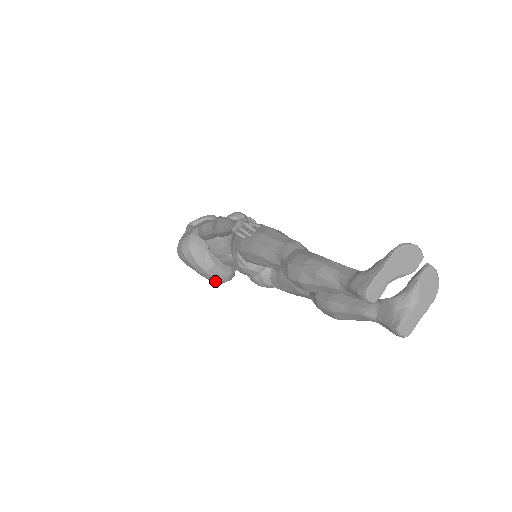
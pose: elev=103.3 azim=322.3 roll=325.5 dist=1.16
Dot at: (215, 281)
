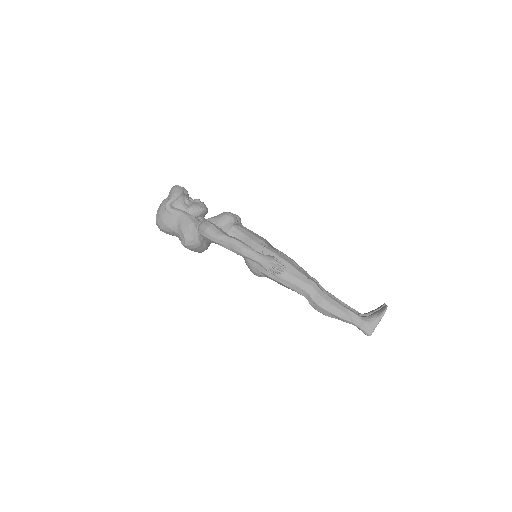
Dot at: occluded
